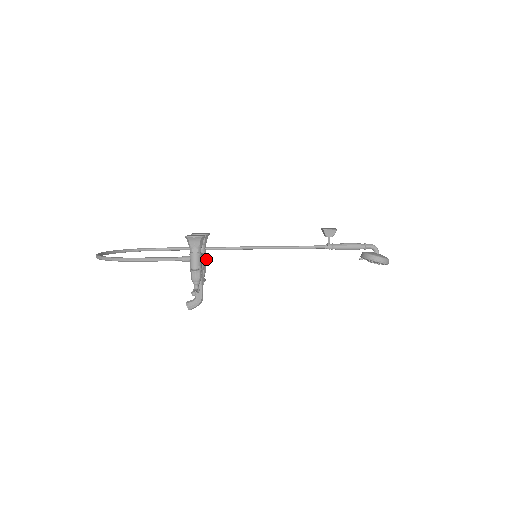
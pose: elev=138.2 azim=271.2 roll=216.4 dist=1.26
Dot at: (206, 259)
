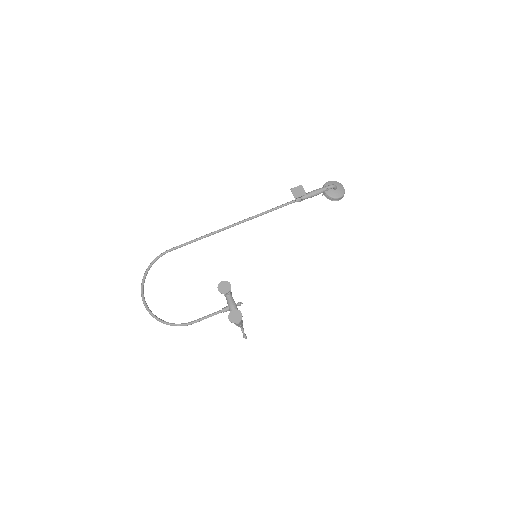
Dot at: occluded
